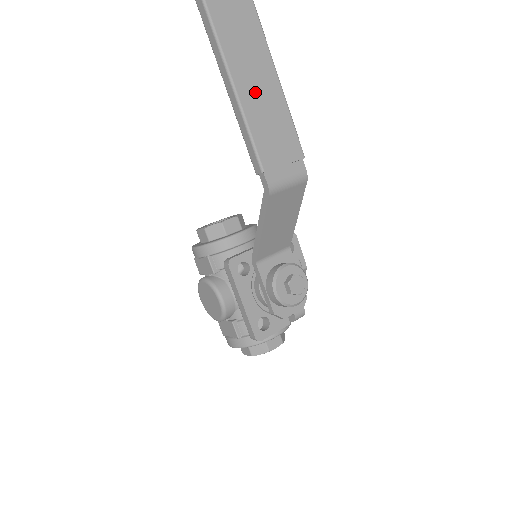
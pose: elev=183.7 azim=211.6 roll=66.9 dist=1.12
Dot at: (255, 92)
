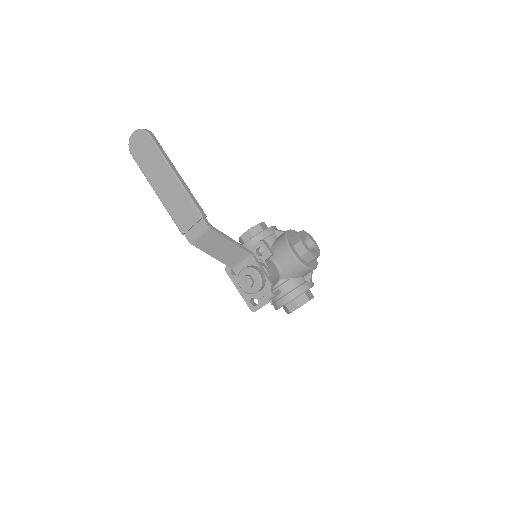
Dot at: (168, 193)
